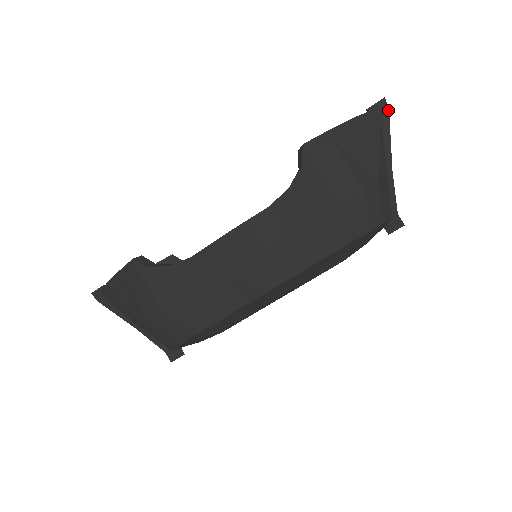
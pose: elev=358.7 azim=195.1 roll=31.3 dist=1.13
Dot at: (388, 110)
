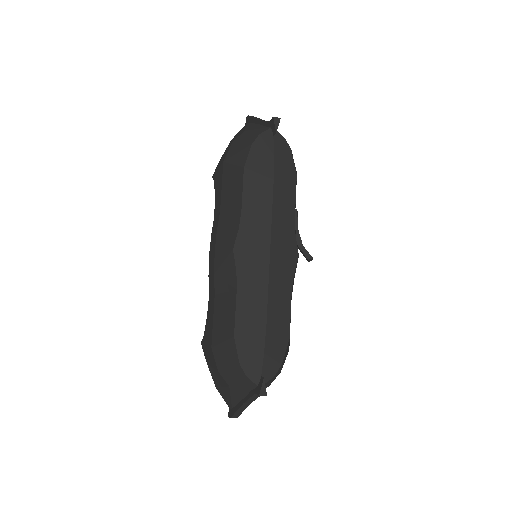
Dot at: (248, 116)
